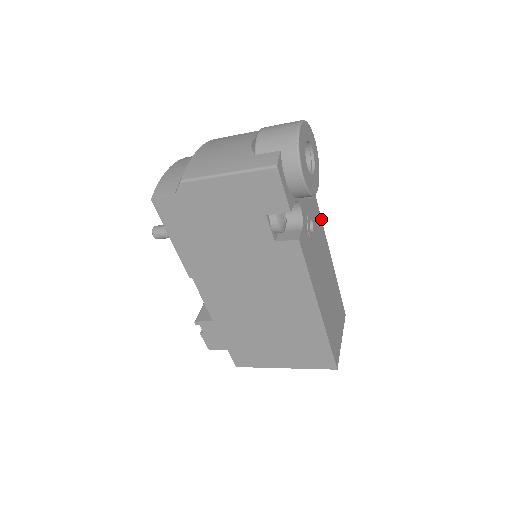
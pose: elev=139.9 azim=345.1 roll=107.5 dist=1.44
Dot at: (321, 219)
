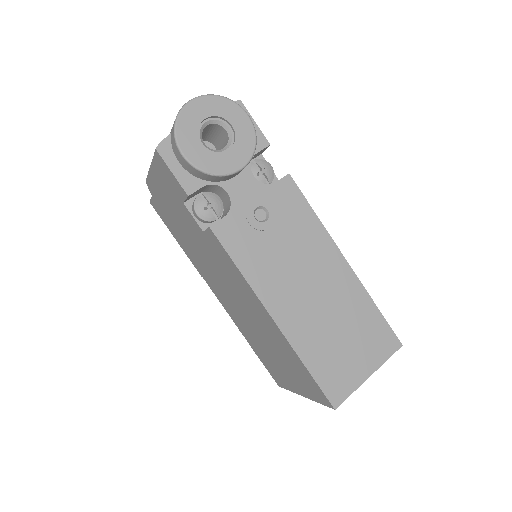
Dot at: (312, 209)
